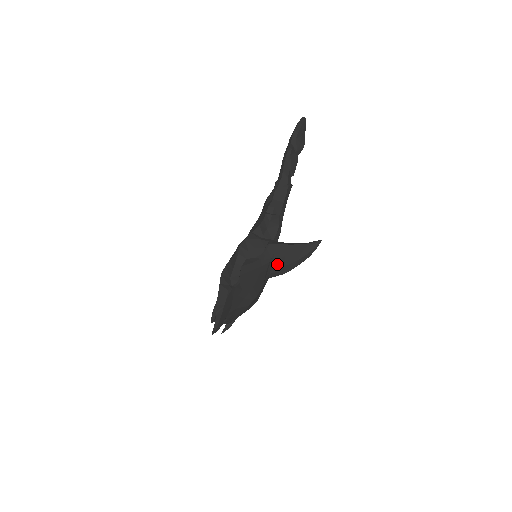
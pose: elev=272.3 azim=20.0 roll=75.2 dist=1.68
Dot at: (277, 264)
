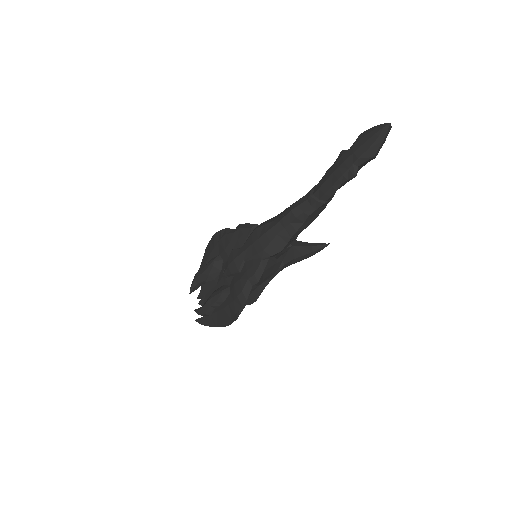
Dot at: occluded
